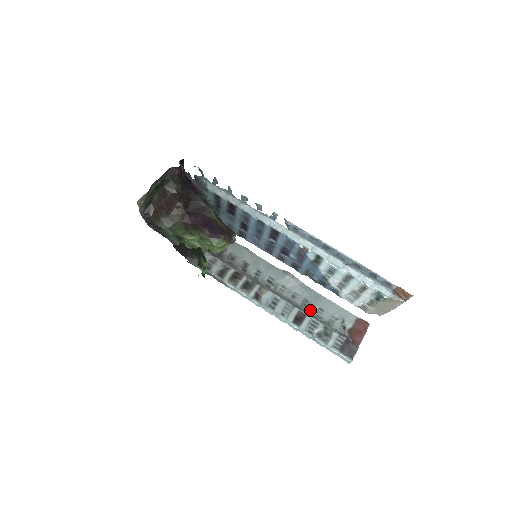
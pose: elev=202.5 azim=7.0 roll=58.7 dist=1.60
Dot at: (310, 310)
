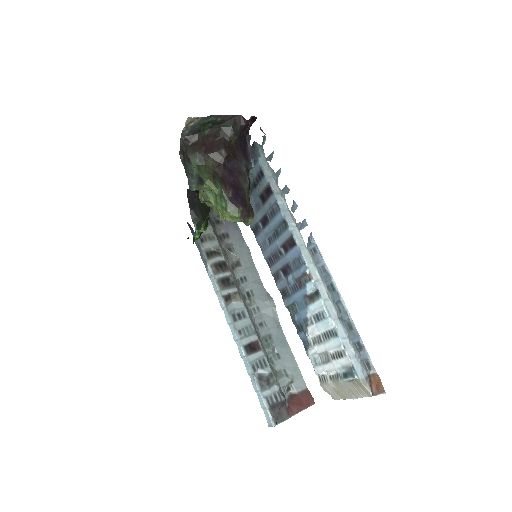
Dot at: (268, 348)
